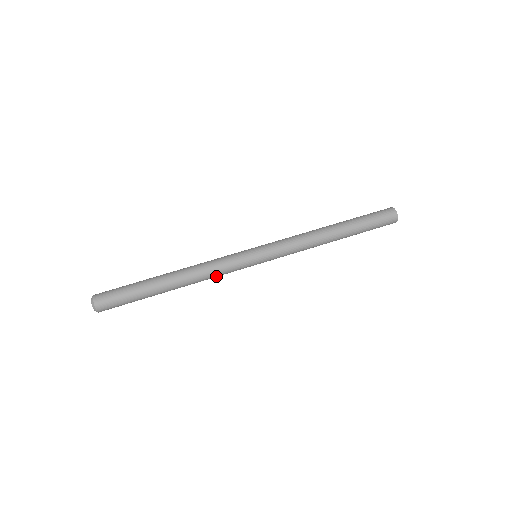
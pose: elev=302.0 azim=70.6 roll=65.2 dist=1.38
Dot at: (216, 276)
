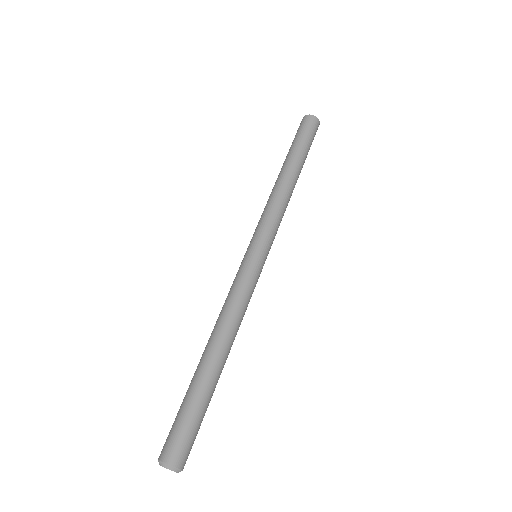
Dot at: (246, 307)
